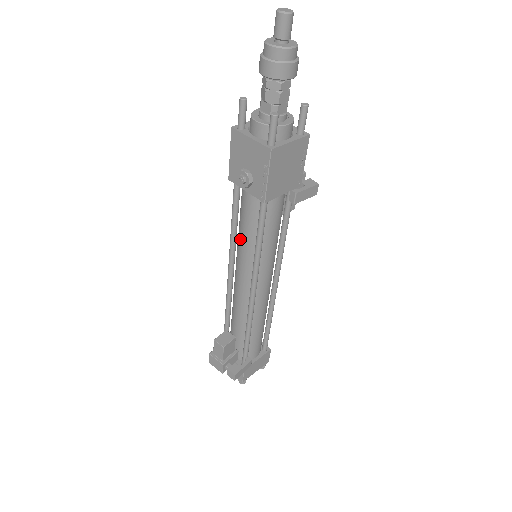
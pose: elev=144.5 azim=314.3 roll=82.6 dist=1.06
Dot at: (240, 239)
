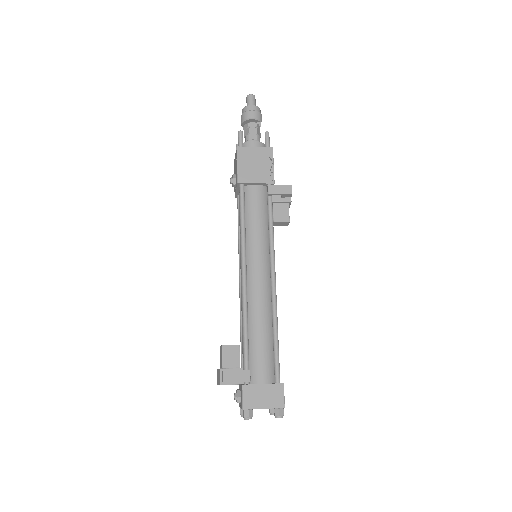
Dot at: occluded
